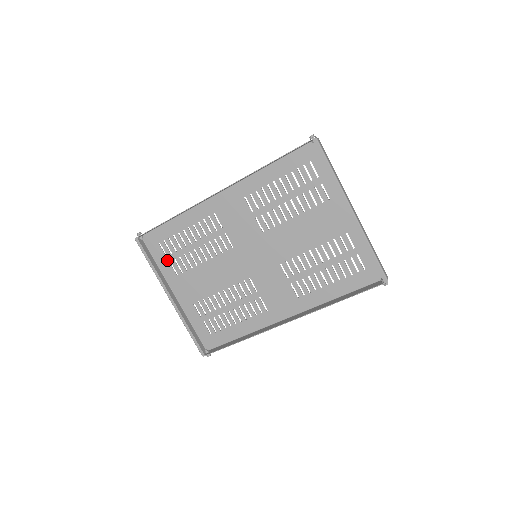
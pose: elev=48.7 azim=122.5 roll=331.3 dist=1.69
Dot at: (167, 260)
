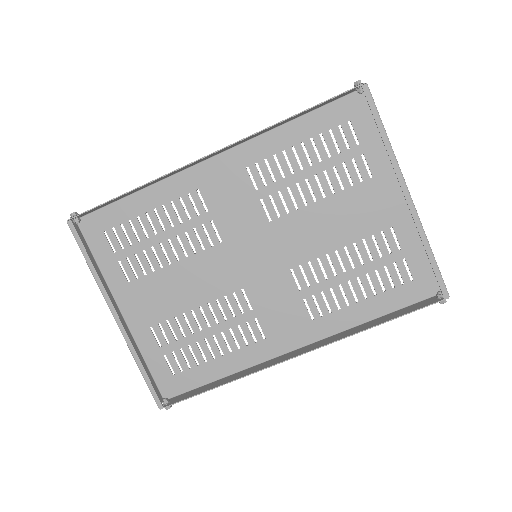
Dot at: (115, 258)
